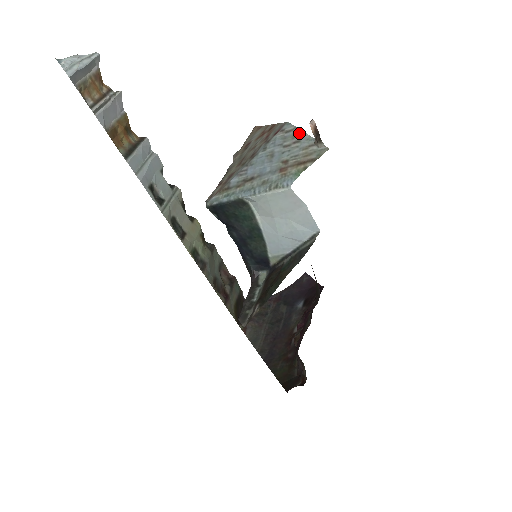
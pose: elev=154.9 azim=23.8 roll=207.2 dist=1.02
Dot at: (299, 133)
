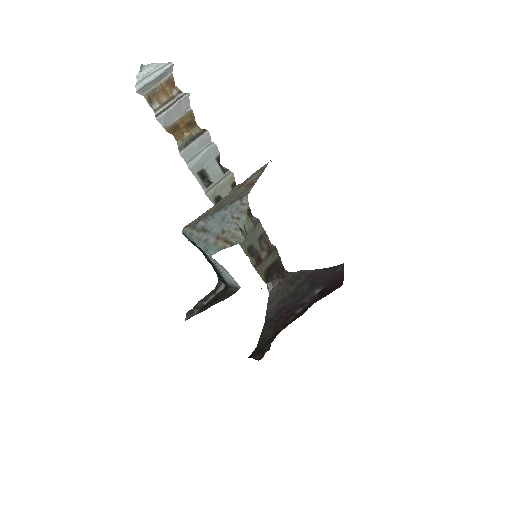
Dot at: (244, 211)
